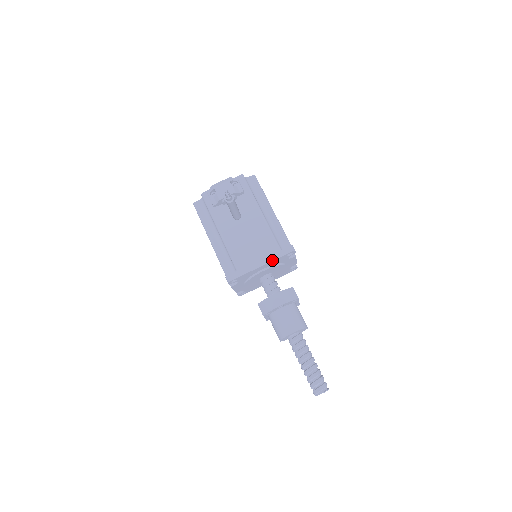
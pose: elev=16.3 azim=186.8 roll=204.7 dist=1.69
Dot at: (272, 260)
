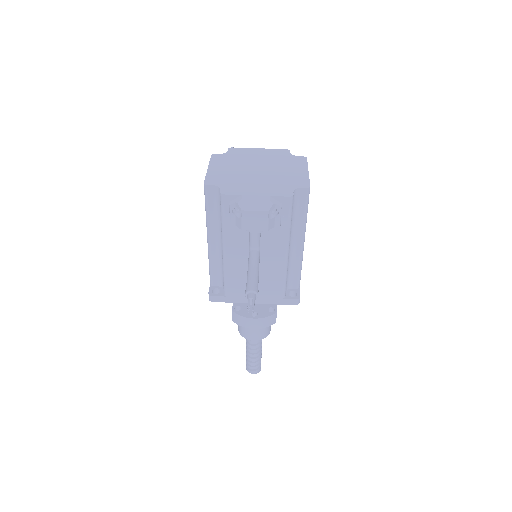
Dot at: (269, 303)
